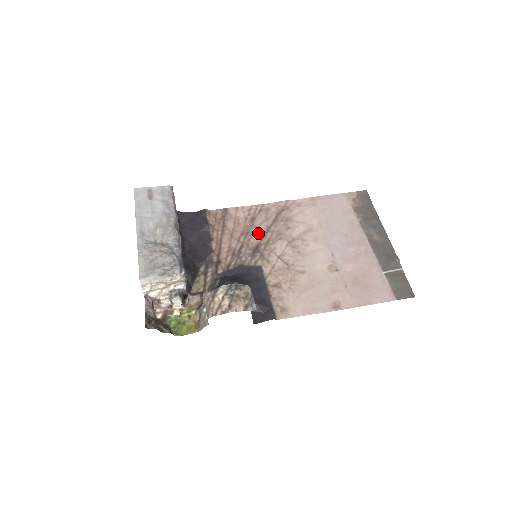
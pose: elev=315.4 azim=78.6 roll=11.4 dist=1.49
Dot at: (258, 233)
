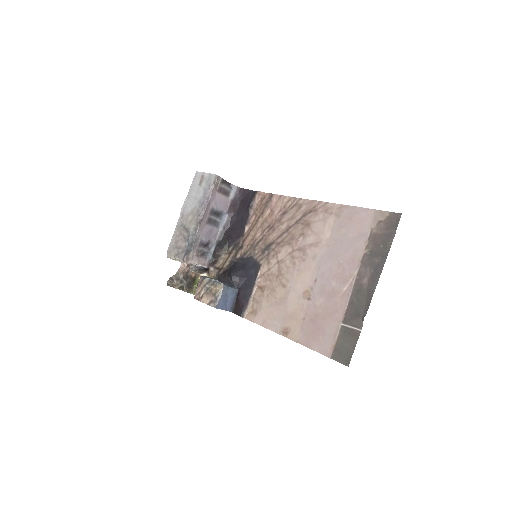
Dot at: (278, 230)
